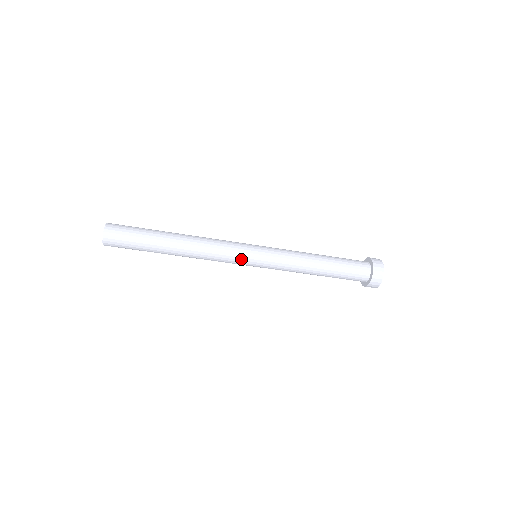
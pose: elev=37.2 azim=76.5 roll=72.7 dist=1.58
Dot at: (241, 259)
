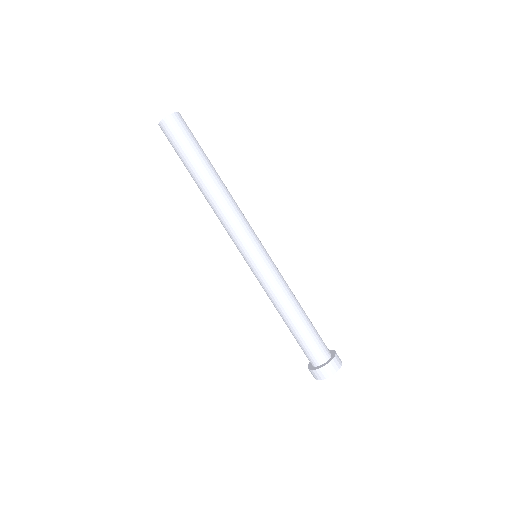
Dot at: (242, 246)
